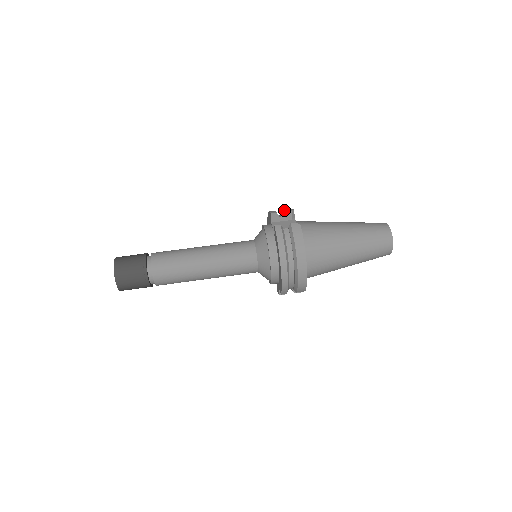
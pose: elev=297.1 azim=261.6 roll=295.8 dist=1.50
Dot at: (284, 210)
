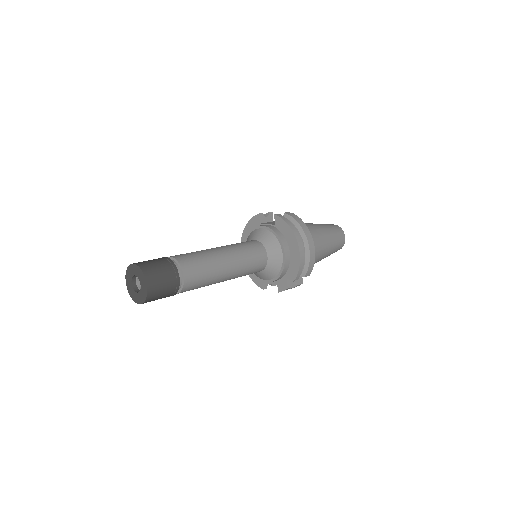
Dot at: occluded
